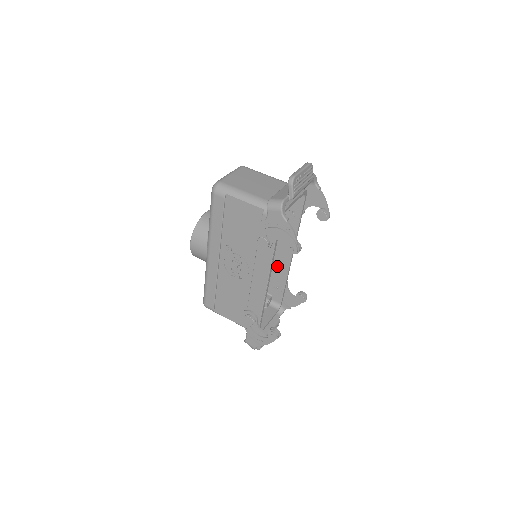
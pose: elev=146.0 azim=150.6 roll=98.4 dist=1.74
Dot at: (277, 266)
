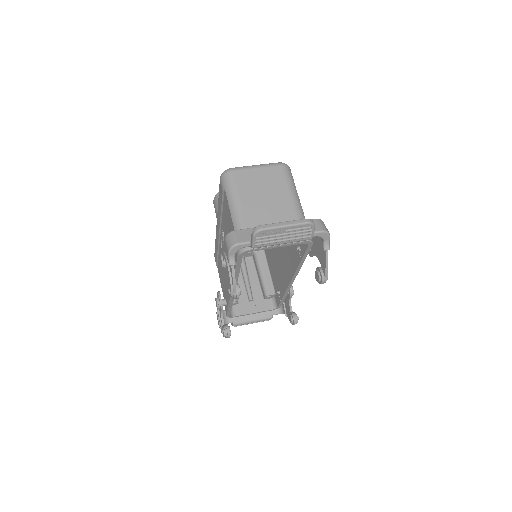
Dot at: (282, 276)
